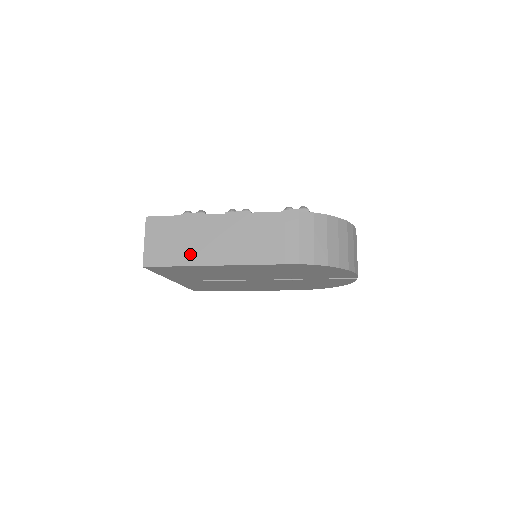
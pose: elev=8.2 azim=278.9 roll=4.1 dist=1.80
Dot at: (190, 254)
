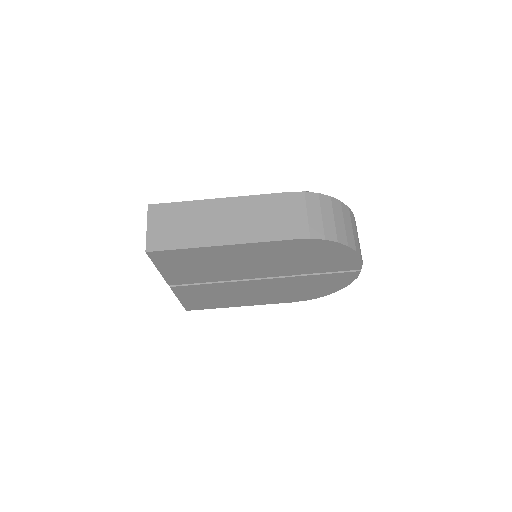
Dot at: (196, 236)
